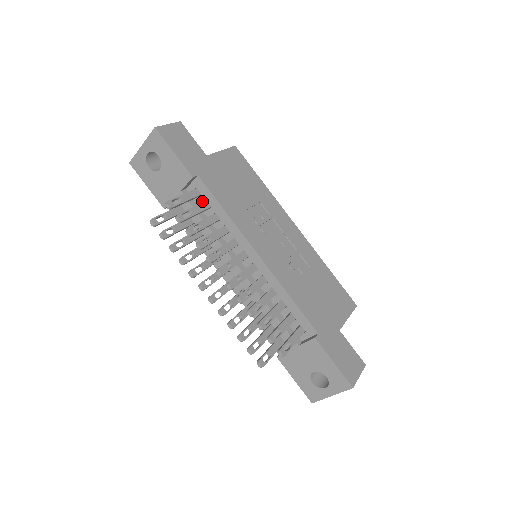
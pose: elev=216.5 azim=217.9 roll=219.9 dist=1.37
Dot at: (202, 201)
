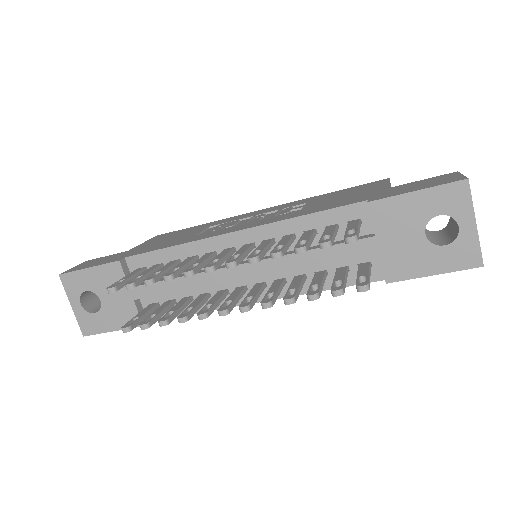
Dot at: occluded
